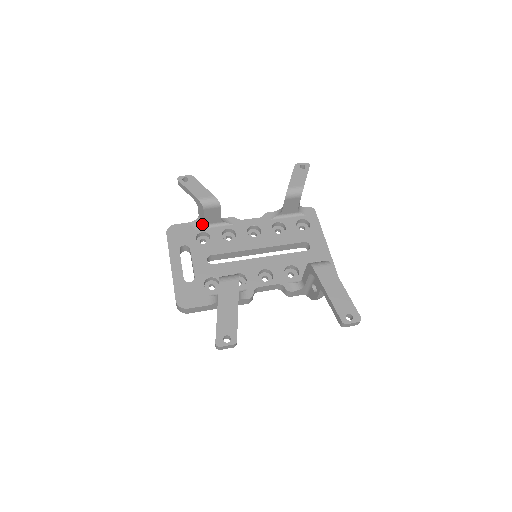
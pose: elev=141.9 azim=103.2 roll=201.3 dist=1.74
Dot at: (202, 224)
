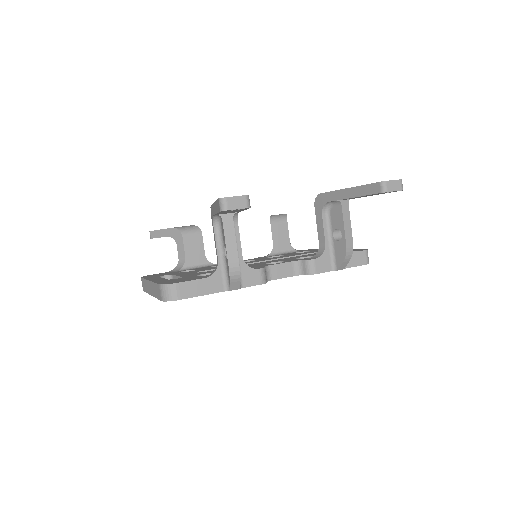
Dot at: (184, 266)
